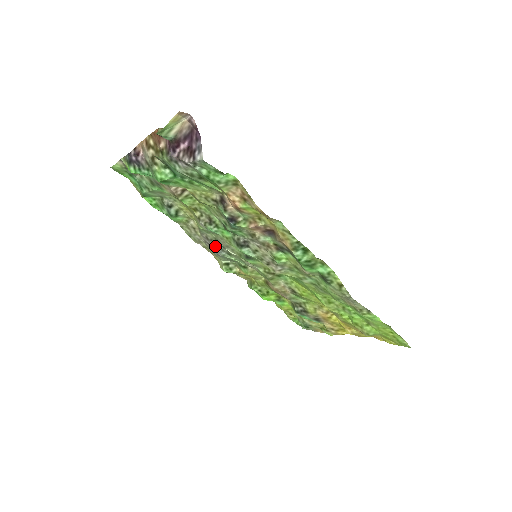
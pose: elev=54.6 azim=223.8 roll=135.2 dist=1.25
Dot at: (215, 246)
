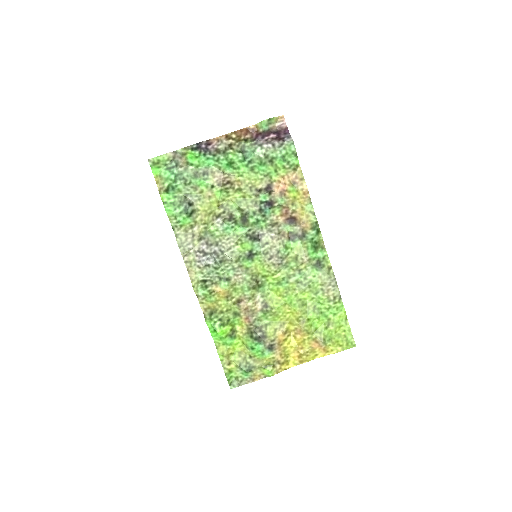
Dot at: (212, 251)
